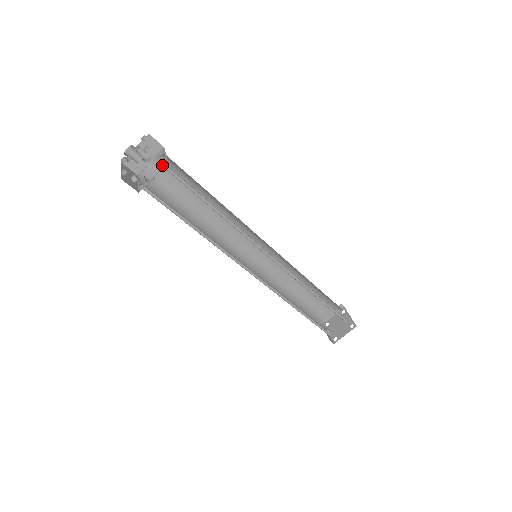
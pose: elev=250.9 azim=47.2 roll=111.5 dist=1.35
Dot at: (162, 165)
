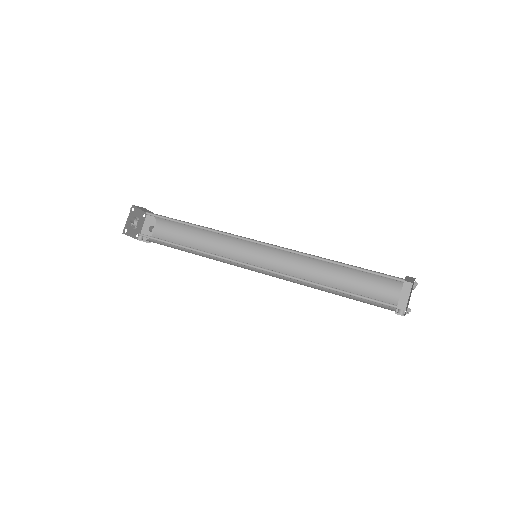
Dot at: (162, 228)
